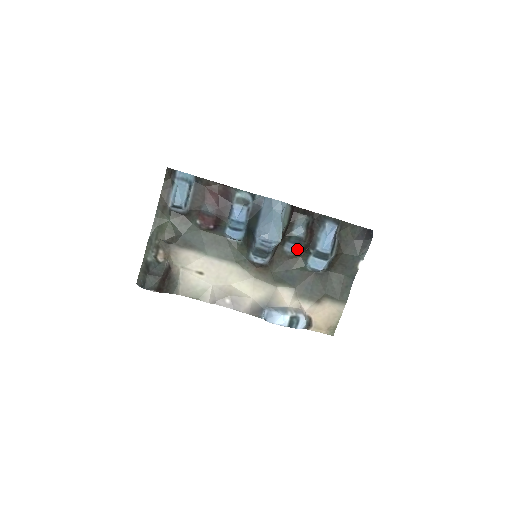
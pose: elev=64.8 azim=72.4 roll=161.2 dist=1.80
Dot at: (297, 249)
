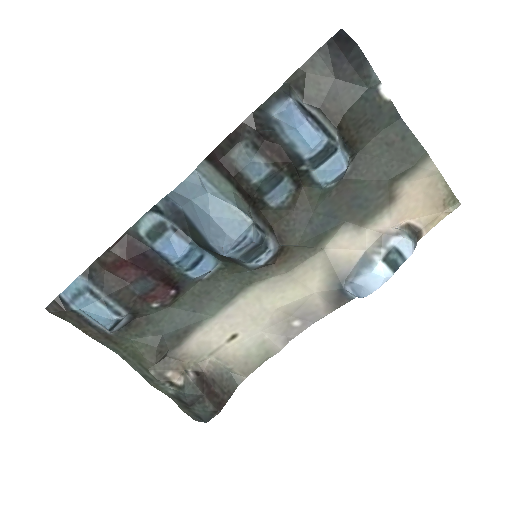
Dot at: (286, 187)
